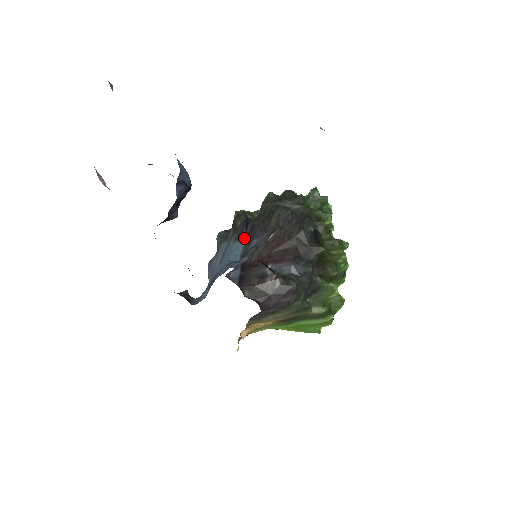
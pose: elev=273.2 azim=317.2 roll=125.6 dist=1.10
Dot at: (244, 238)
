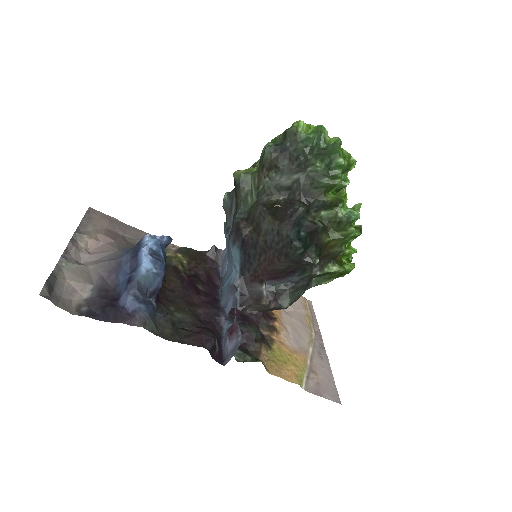
Dot at: (239, 248)
